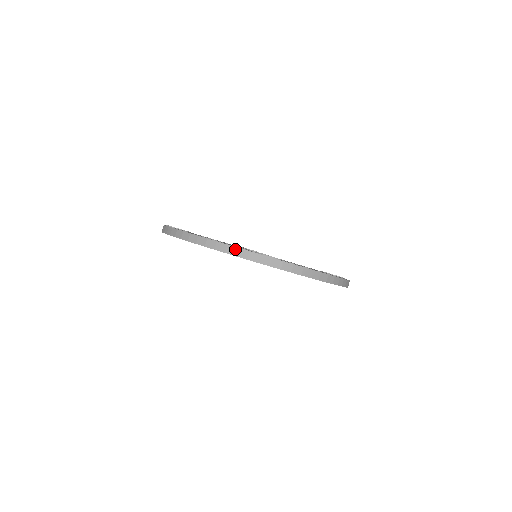
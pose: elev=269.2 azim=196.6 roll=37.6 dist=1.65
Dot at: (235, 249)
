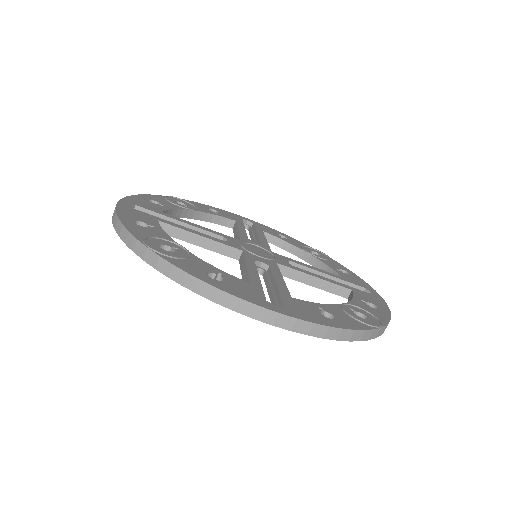
Dot at: (121, 226)
